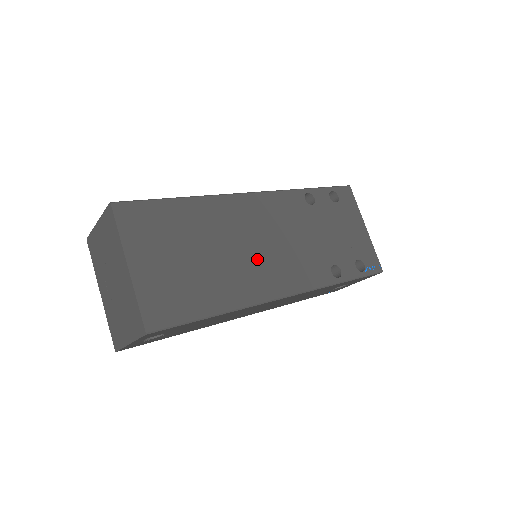
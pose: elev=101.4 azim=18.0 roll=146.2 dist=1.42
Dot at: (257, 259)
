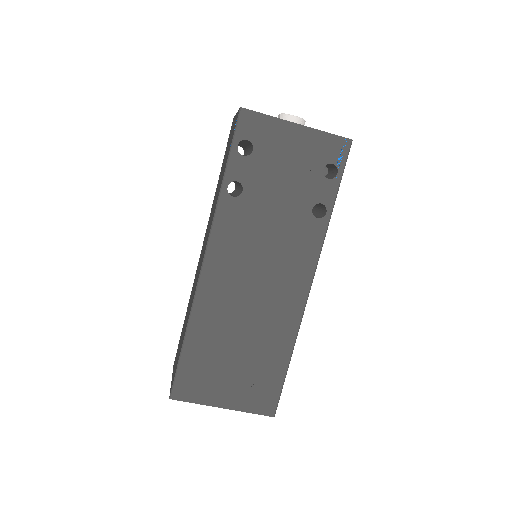
Dot at: (266, 297)
